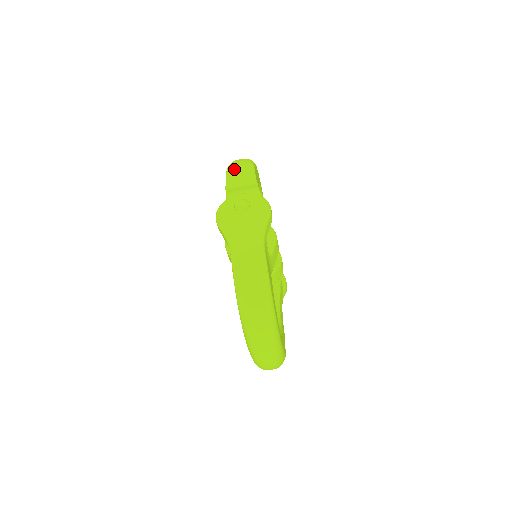
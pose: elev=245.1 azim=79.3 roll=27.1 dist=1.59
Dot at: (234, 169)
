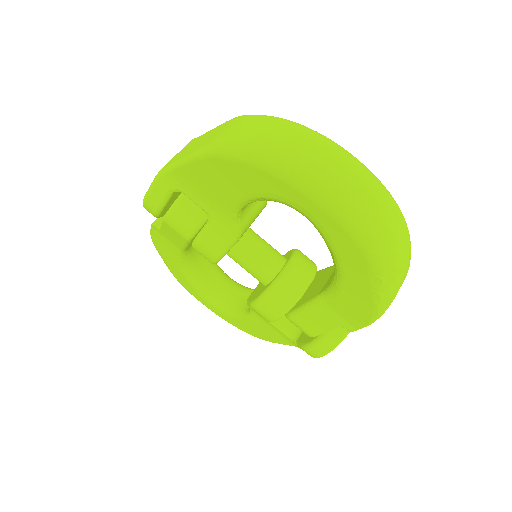
Dot at: occluded
